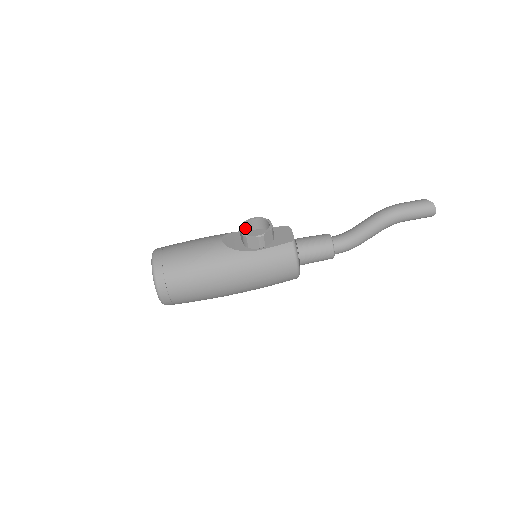
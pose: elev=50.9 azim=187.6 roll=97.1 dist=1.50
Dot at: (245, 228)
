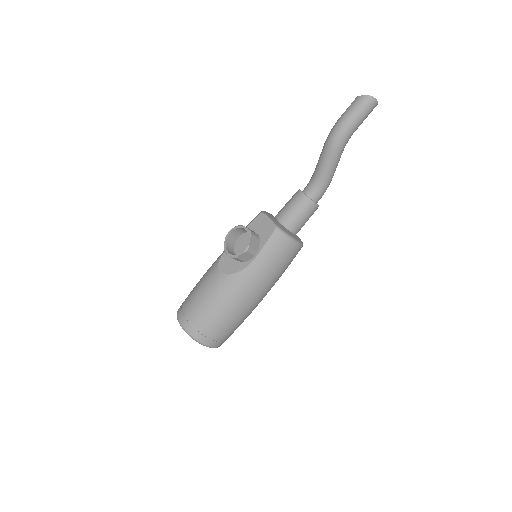
Dot at: (229, 246)
